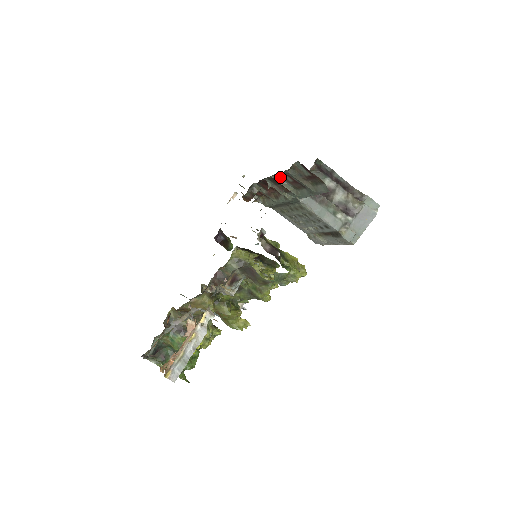
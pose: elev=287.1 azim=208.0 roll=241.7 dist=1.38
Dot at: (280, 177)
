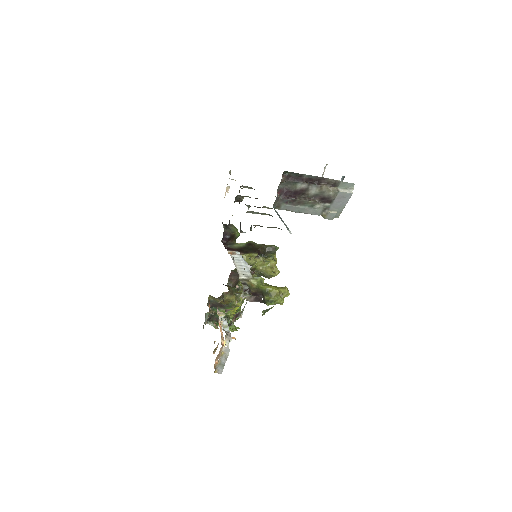
Dot at: occluded
